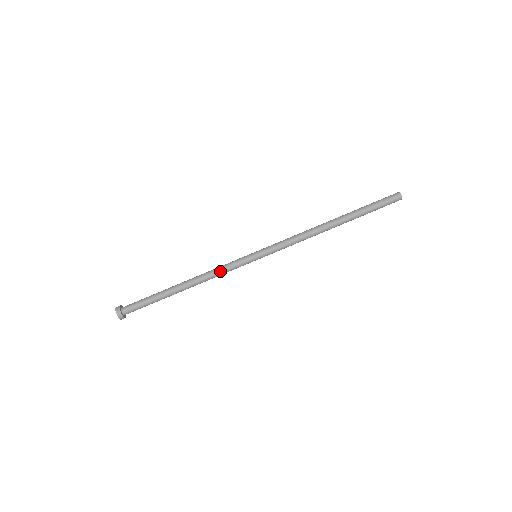
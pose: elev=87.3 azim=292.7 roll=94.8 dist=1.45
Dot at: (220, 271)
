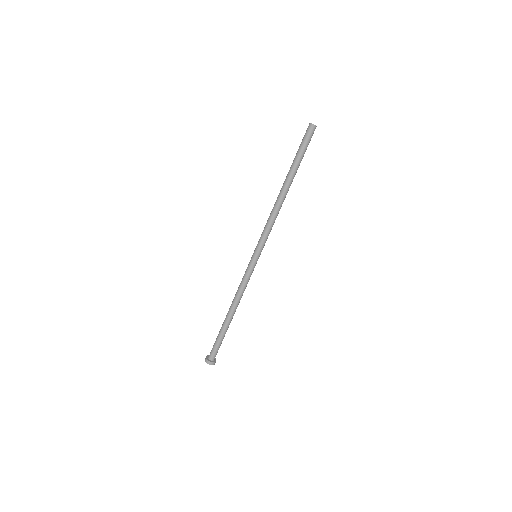
Dot at: (242, 286)
